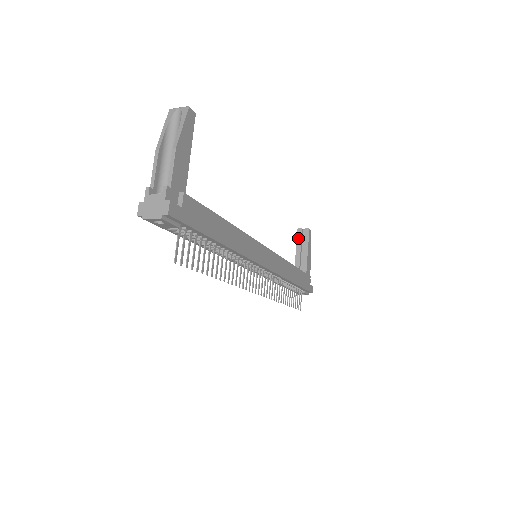
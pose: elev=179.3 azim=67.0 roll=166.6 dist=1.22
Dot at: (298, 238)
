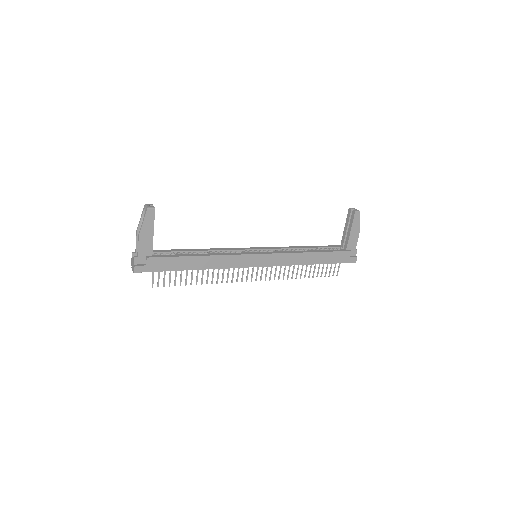
Dot at: (347, 216)
